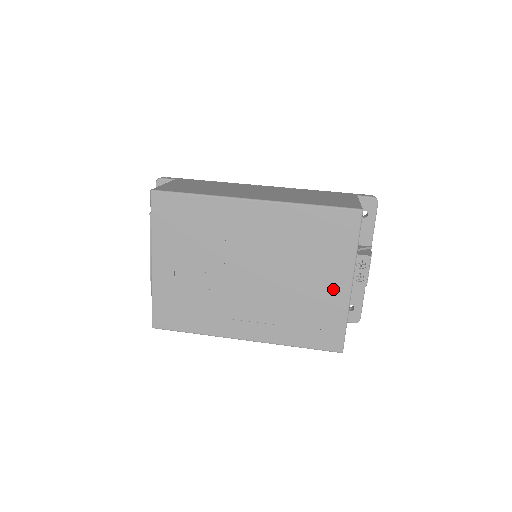
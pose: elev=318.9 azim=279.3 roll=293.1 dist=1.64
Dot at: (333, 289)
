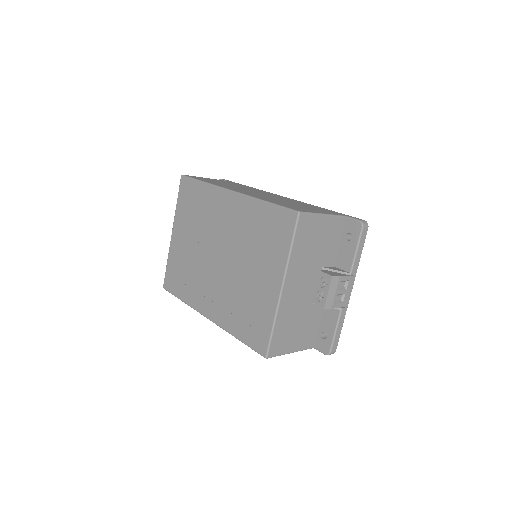
Dot at: (268, 288)
